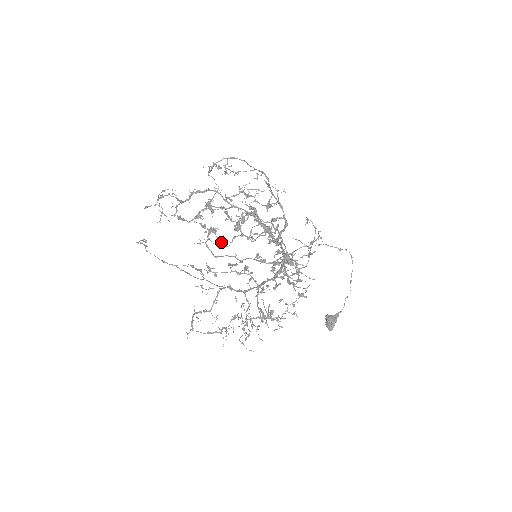
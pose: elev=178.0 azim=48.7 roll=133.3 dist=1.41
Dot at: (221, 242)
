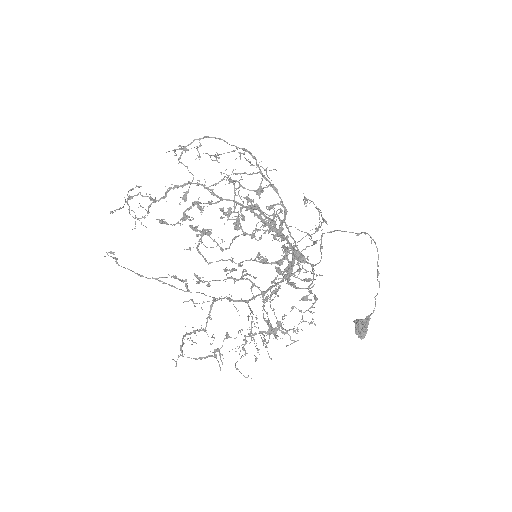
Dot at: (217, 245)
